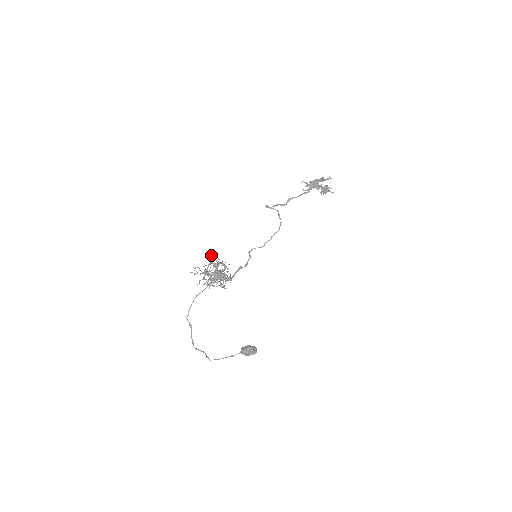
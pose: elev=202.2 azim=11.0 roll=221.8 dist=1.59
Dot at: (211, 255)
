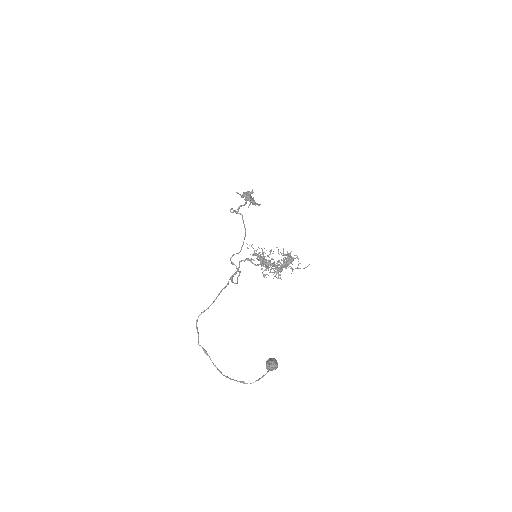
Dot at: (251, 246)
